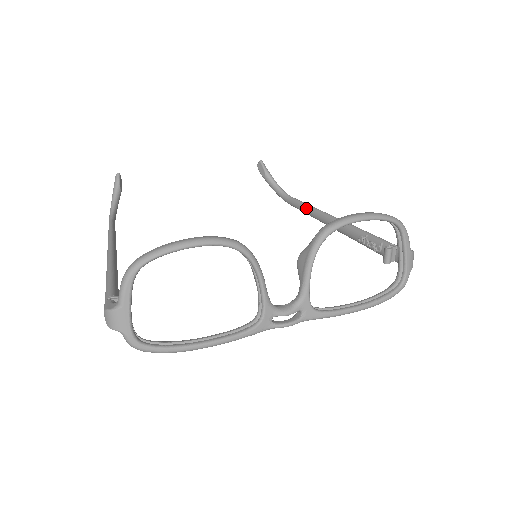
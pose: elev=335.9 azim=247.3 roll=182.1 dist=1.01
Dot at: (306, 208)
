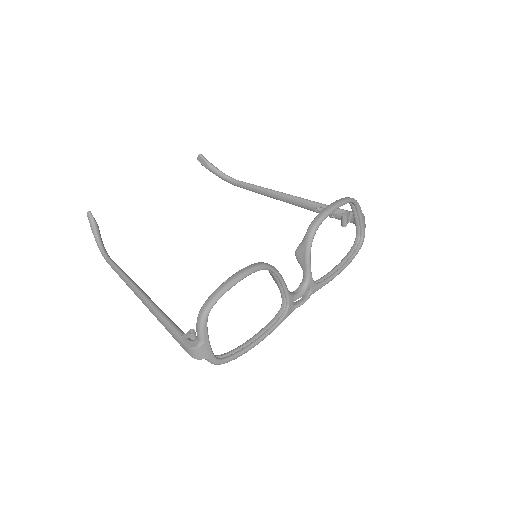
Dot at: (257, 190)
